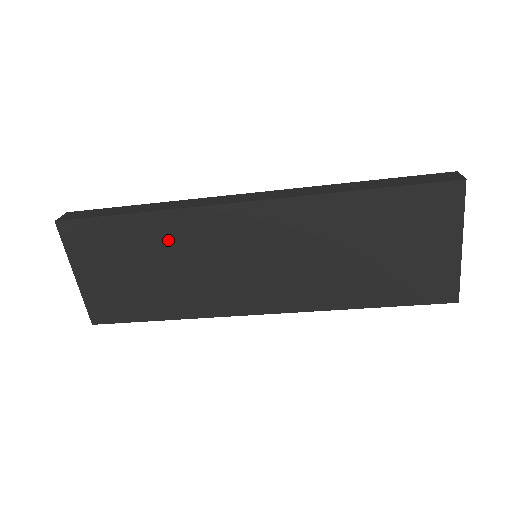
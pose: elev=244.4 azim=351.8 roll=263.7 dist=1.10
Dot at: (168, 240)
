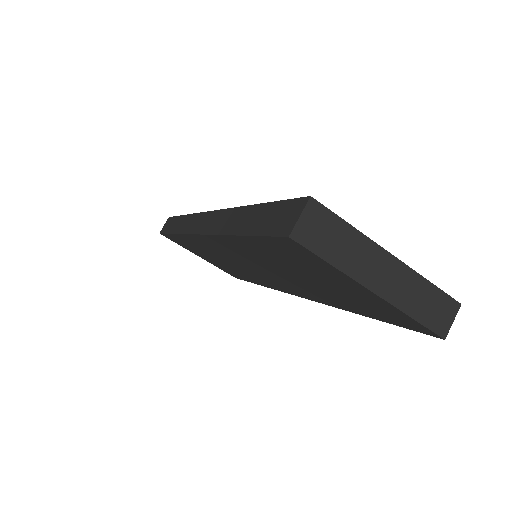
Dot at: (201, 248)
